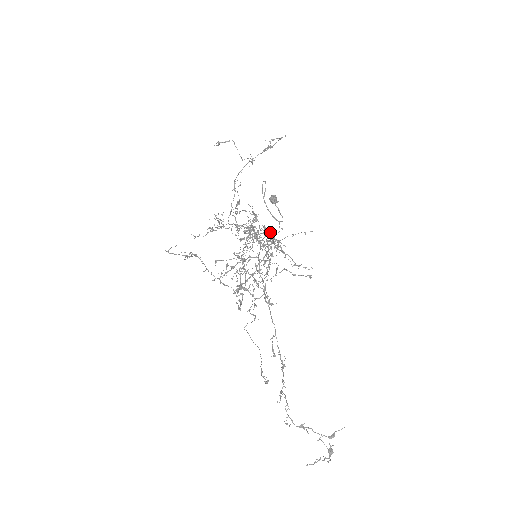
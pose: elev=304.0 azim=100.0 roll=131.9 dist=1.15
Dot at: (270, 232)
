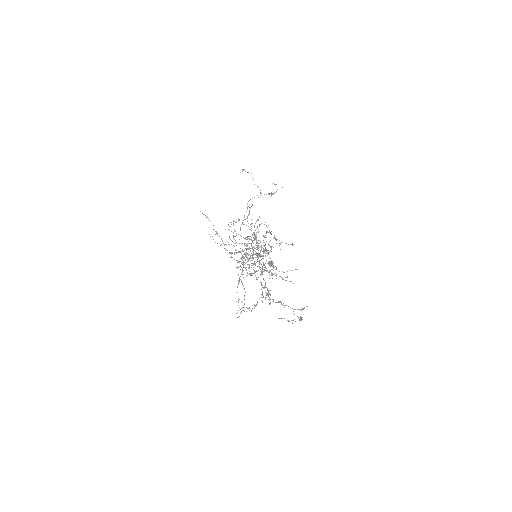
Dot at: occluded
